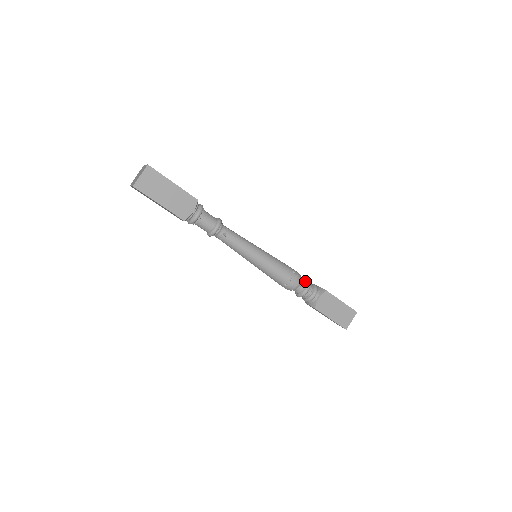
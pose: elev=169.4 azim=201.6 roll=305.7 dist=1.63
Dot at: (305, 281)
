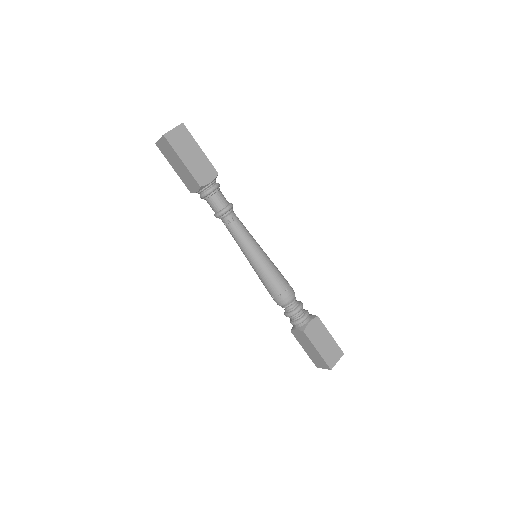
Dot at: (298, 301)
